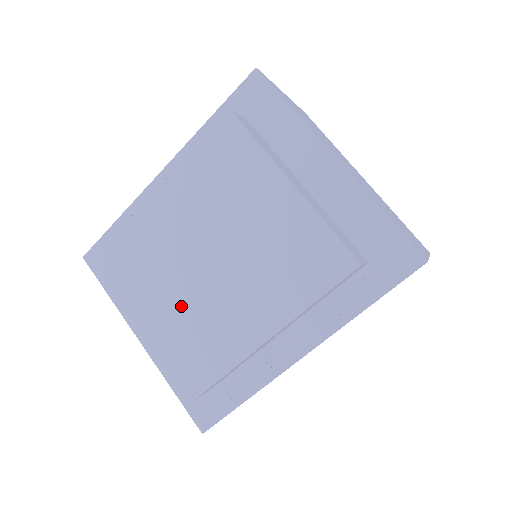
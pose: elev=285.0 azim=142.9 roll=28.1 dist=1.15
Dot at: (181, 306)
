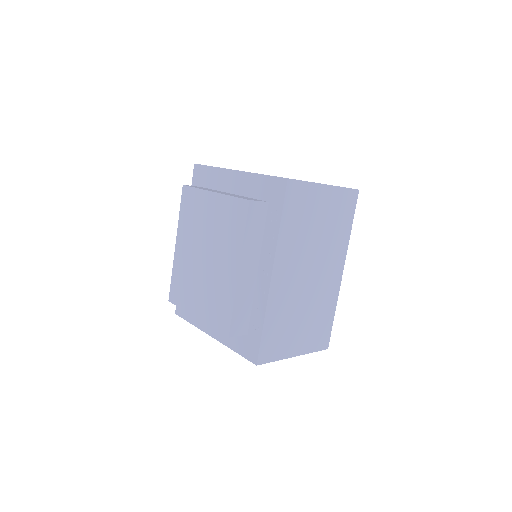
Dot at: (204, 290)
